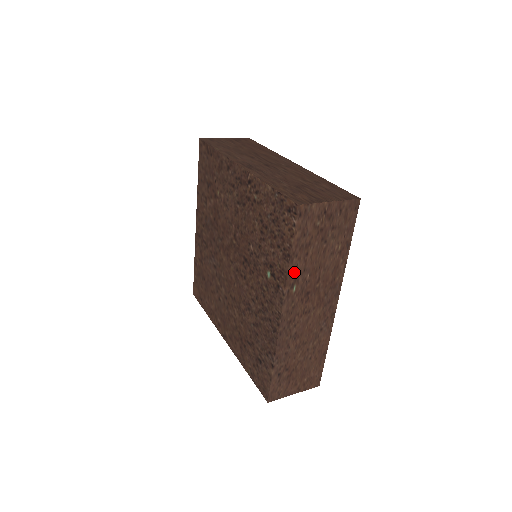
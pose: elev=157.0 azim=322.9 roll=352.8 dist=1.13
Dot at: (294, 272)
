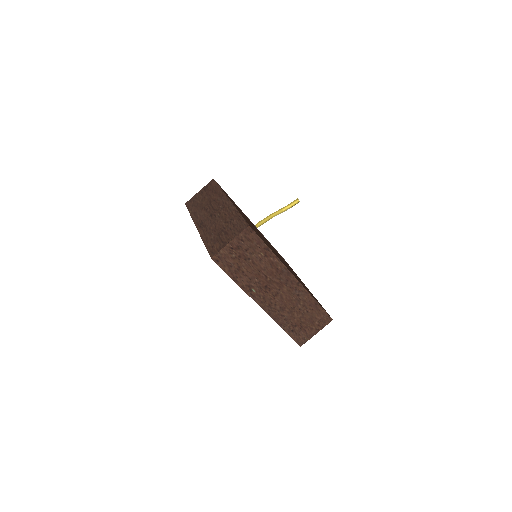
Dot at: (244, 284)
